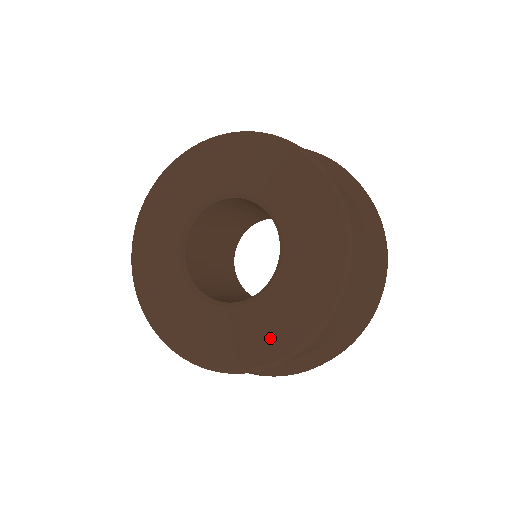
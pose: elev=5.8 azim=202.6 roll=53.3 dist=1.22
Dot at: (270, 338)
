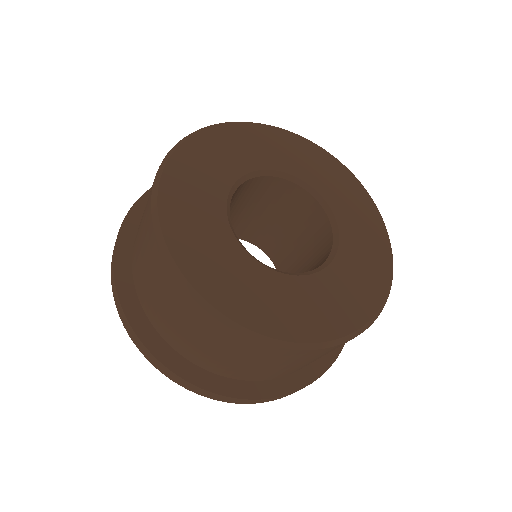
Dot at: (360, 296)
